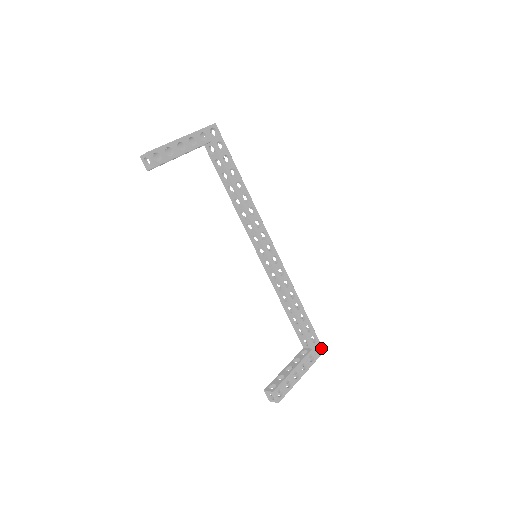
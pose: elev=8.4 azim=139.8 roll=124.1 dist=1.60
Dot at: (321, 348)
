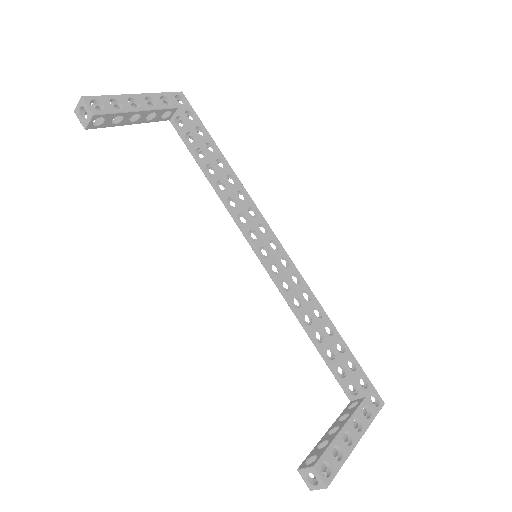
Dot at: (378, 397)
